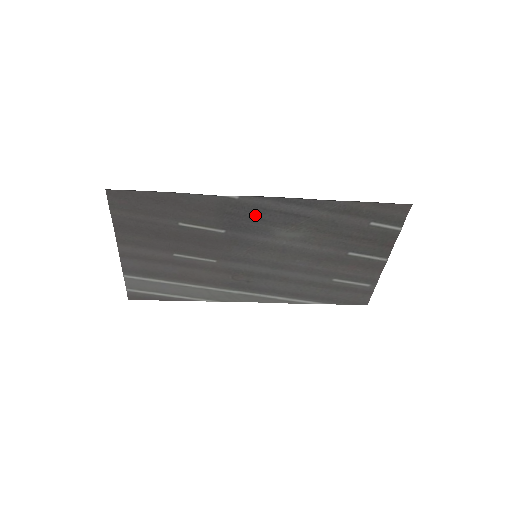
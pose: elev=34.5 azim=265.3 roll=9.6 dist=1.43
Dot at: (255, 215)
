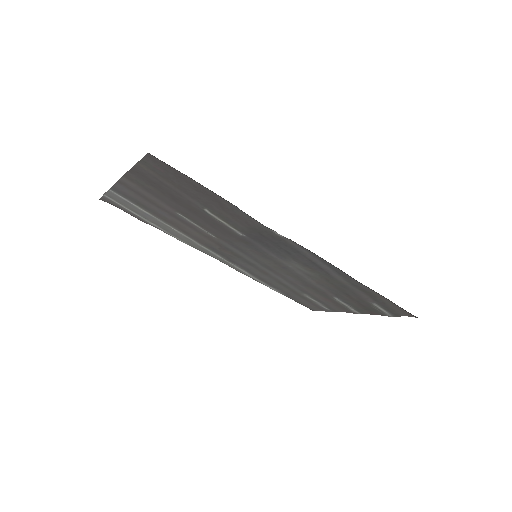
Dot at: (285, 247)
